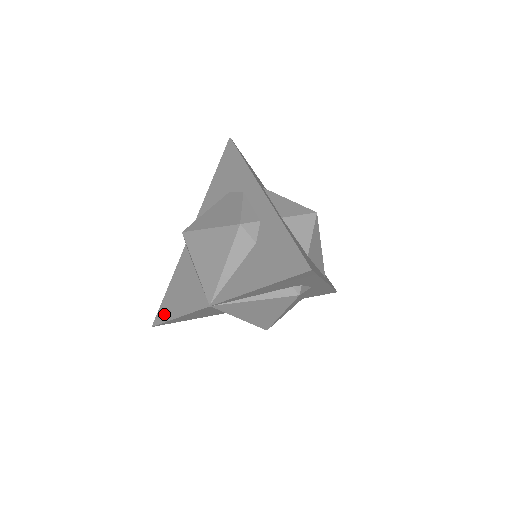
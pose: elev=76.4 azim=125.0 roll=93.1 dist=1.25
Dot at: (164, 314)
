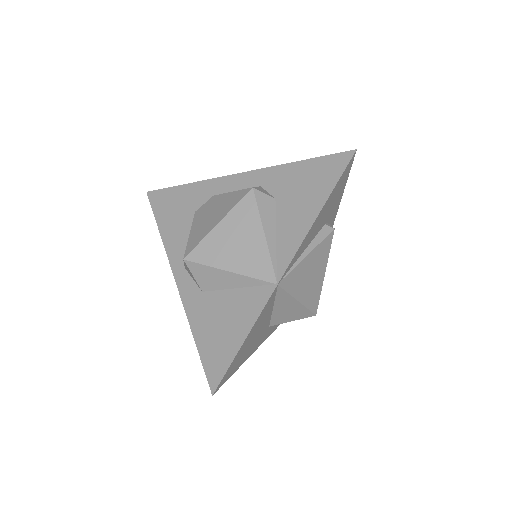
Dot at: (219, 364)
